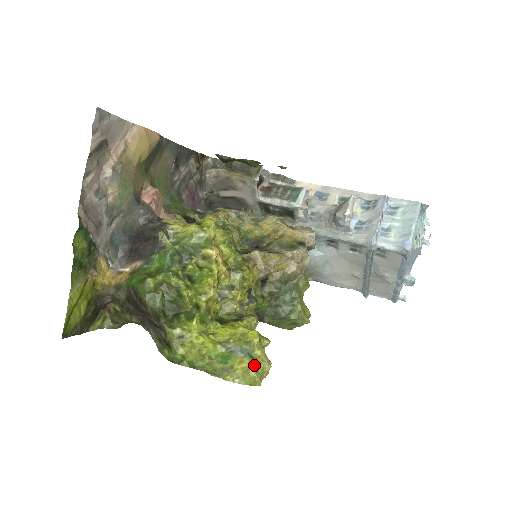
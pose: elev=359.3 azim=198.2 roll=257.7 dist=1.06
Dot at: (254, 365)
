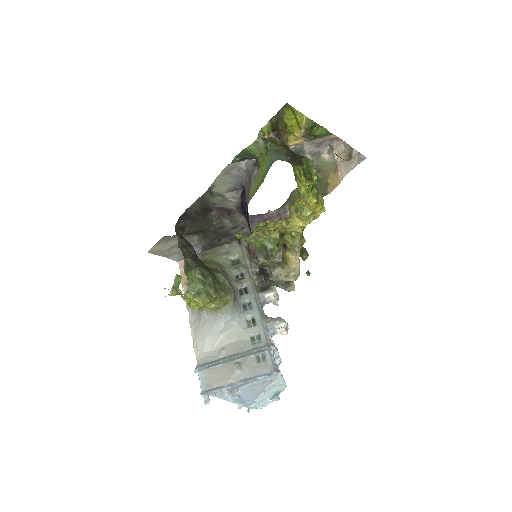
Dot at: (313, 212)
